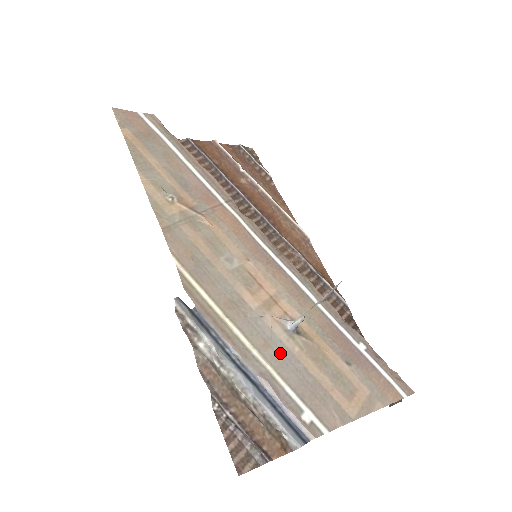
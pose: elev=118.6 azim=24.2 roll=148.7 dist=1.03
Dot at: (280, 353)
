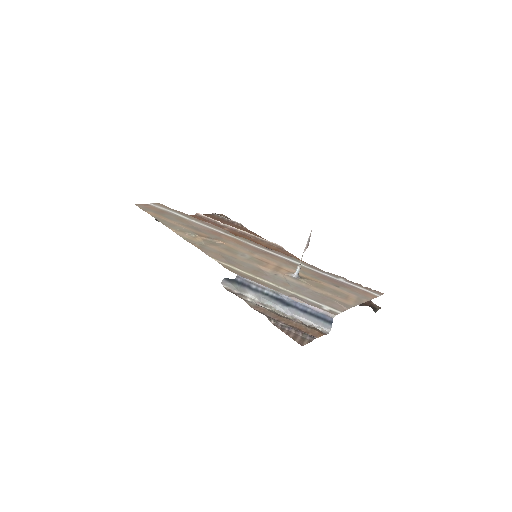
Dot at: (296, 287)
